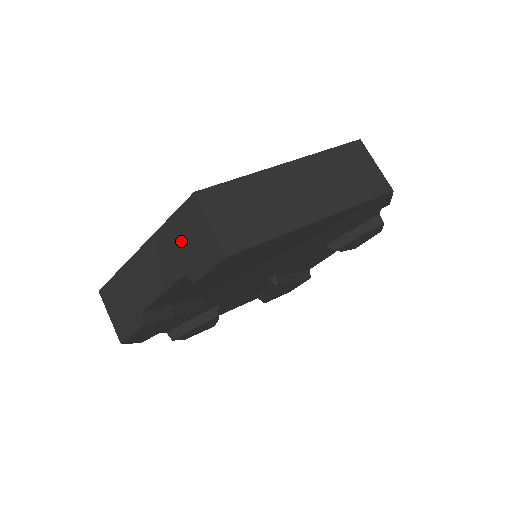
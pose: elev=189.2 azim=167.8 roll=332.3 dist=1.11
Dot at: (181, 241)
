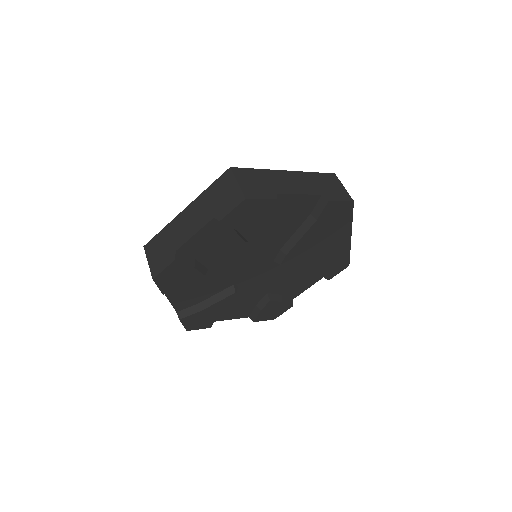
Dot at: (322, 183)
